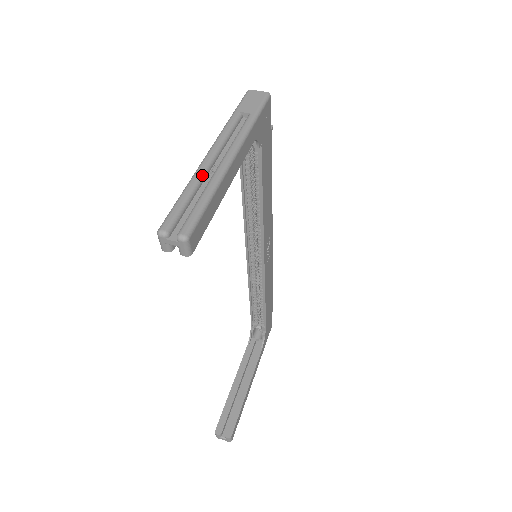
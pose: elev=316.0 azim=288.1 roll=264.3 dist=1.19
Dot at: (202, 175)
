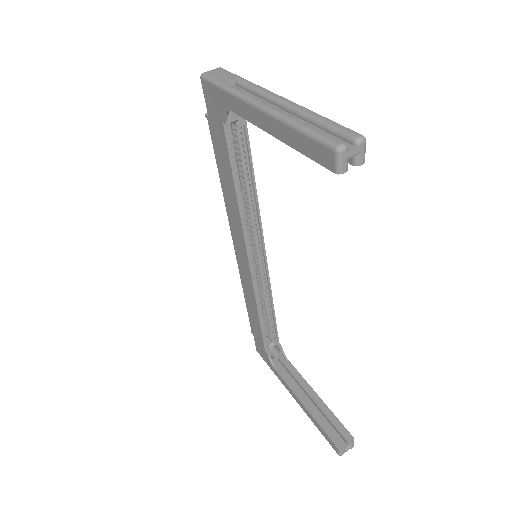
Dot at: (287, 114)
